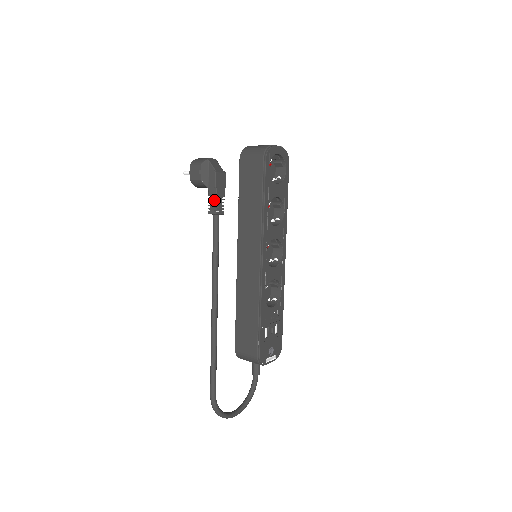
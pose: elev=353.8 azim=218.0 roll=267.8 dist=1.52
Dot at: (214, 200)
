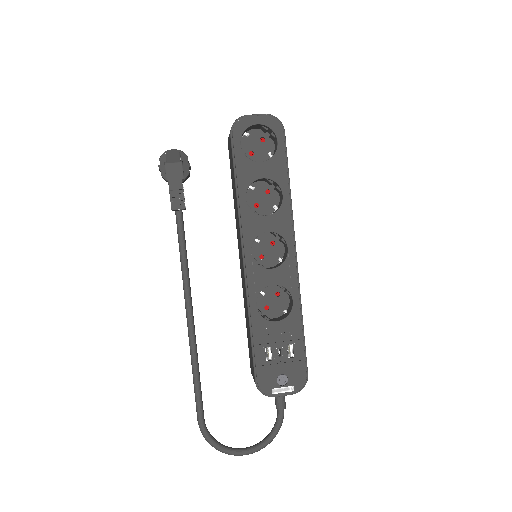
Dot at: (170, 195)
